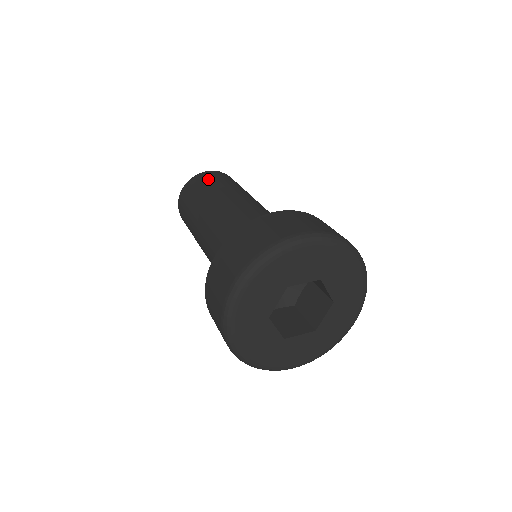
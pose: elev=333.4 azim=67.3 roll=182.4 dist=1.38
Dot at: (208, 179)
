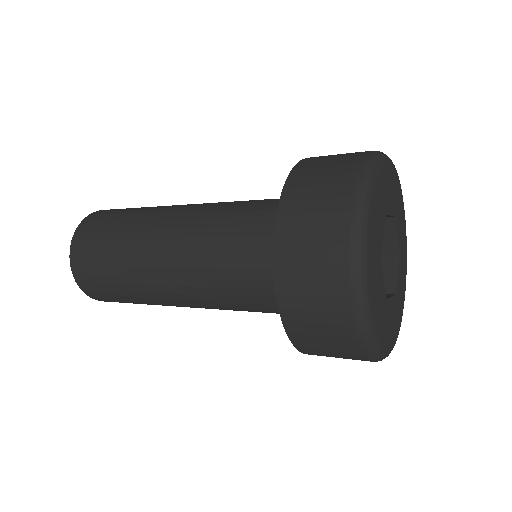
Dot at: (94, 242)
